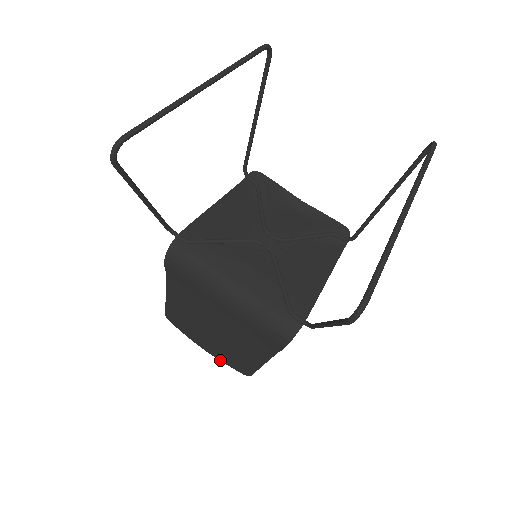
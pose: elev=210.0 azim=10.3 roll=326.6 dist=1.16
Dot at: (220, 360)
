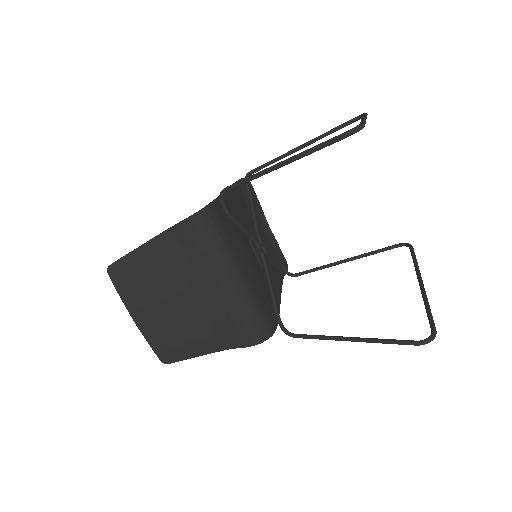
Dot at: (146, 338)
